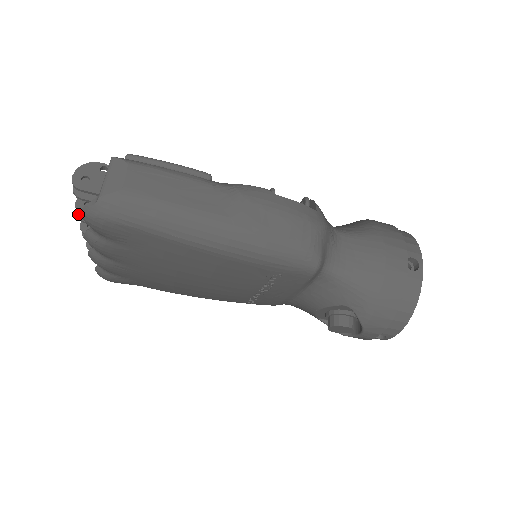
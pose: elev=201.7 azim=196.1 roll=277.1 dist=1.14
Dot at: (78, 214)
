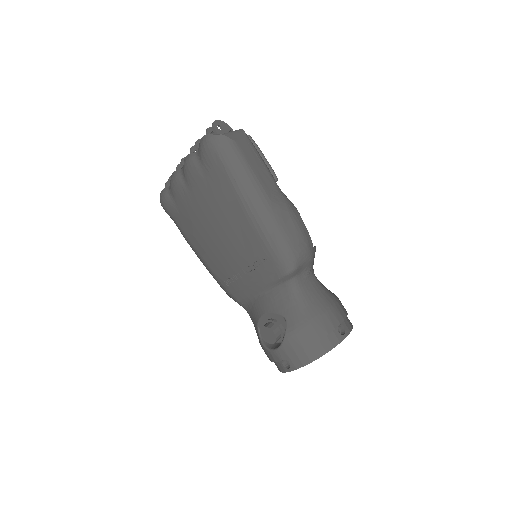
Dot at: (192, 147)
